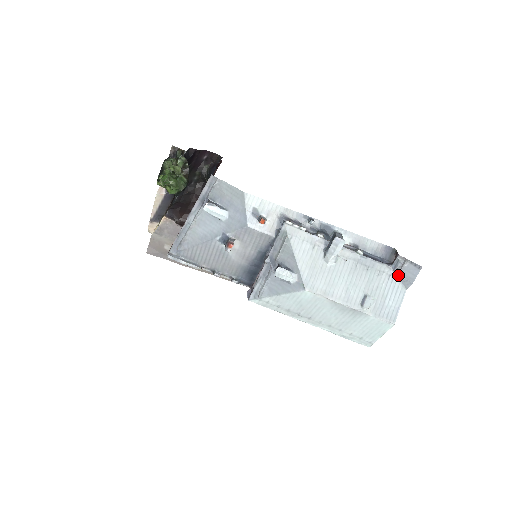
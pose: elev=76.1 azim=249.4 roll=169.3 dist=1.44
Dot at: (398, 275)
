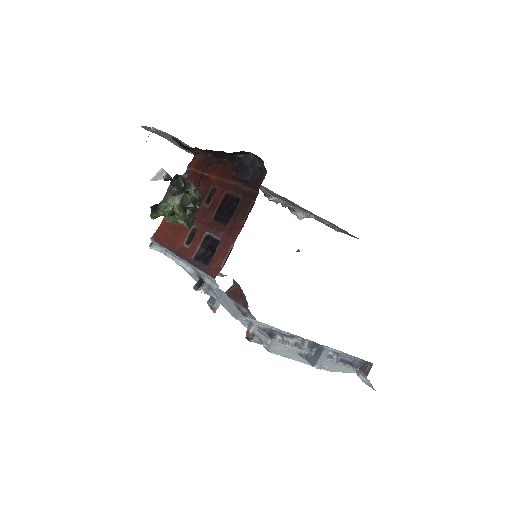
Dot at: (357, 374)
